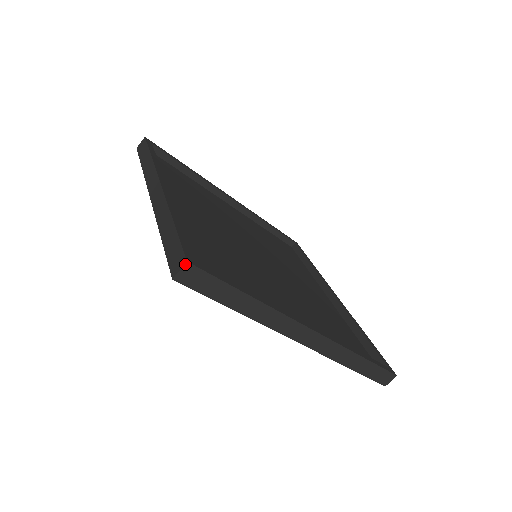
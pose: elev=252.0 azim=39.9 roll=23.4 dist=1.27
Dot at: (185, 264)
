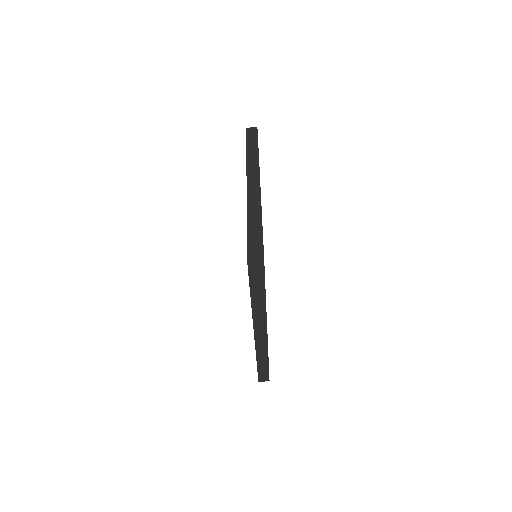
Dot at: (261, 263)
